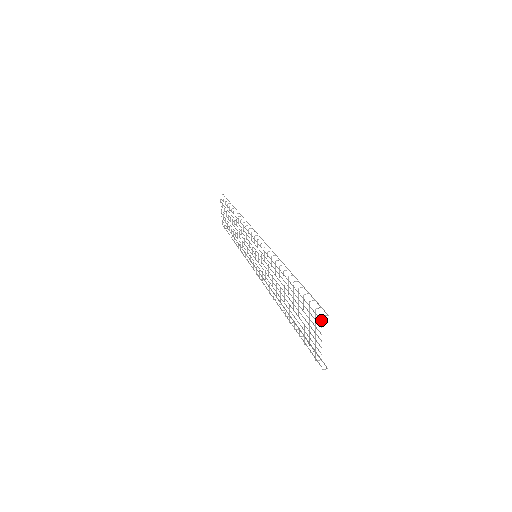
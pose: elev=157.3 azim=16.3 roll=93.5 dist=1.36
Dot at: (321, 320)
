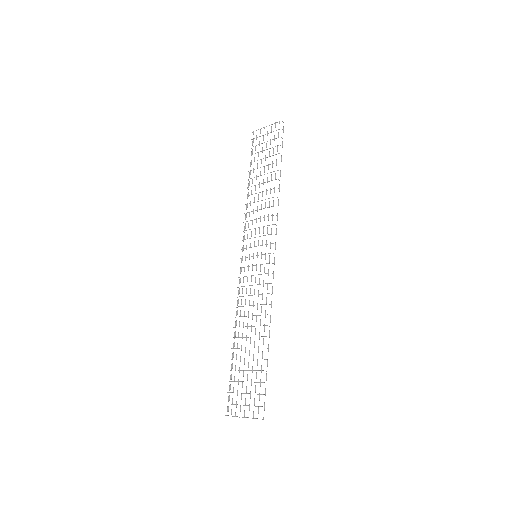
Dot at: occluded
